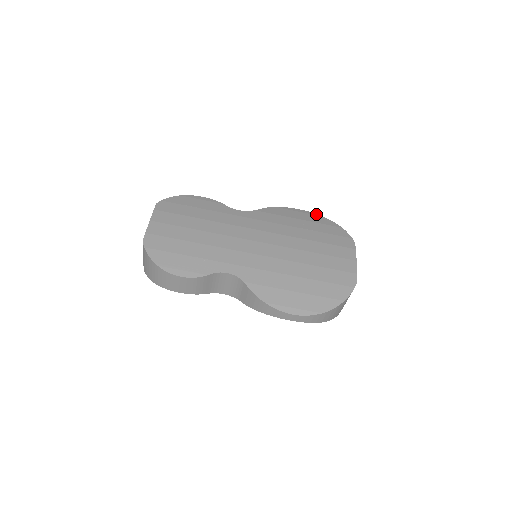
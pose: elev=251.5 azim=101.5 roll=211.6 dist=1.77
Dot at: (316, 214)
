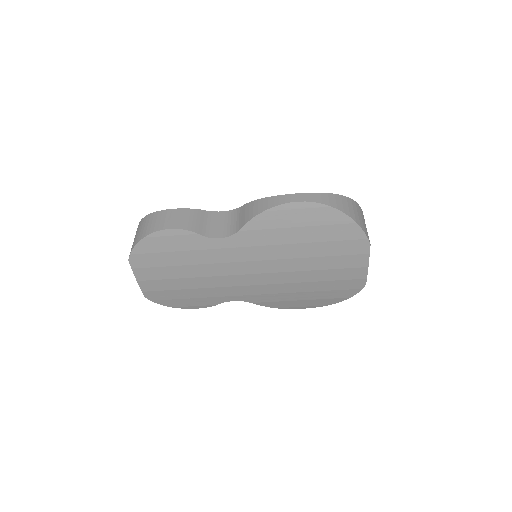
Dot at: (321, 205)
